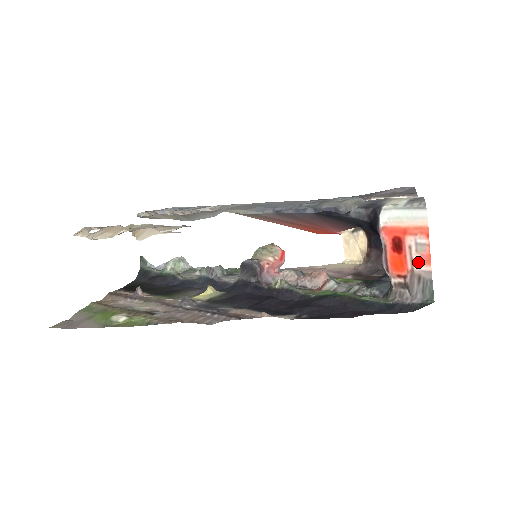
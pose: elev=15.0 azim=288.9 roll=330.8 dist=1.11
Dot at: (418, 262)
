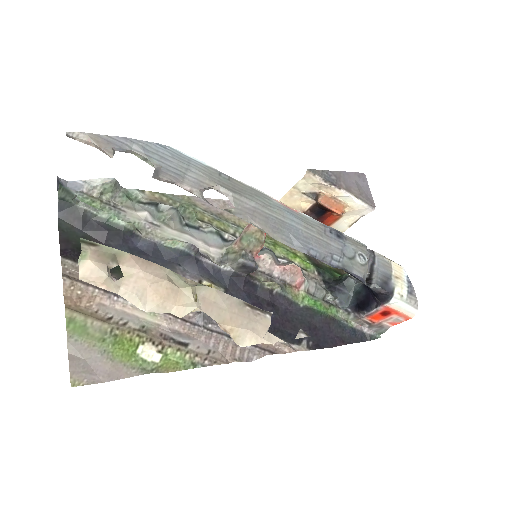
Dot at: (388, 322)
